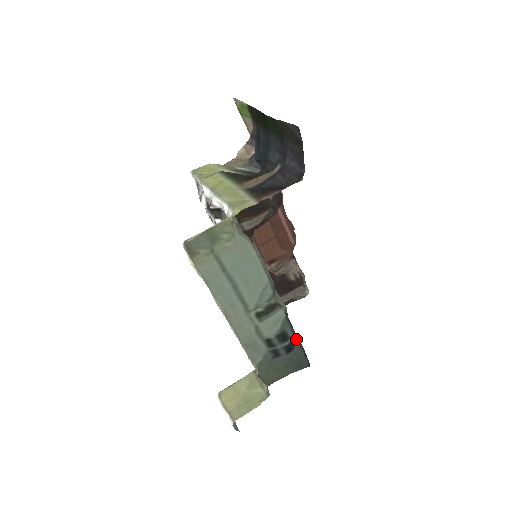
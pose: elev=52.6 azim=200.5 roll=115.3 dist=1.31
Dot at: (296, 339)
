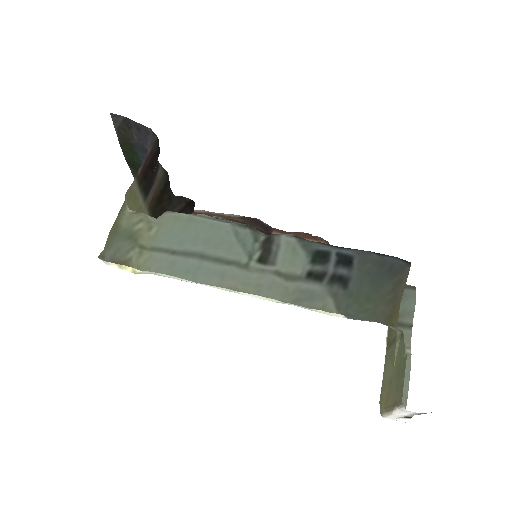
Dot at: (344, 249)
